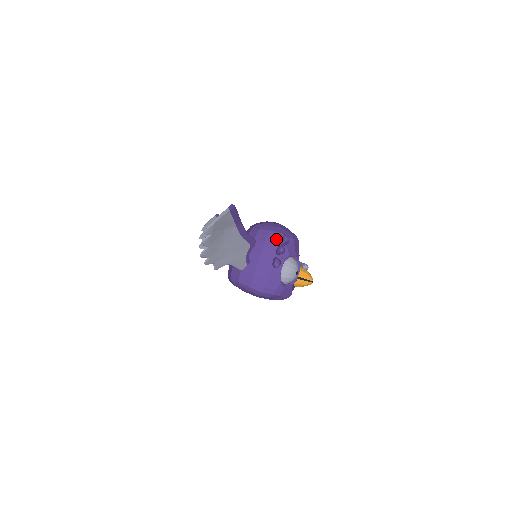
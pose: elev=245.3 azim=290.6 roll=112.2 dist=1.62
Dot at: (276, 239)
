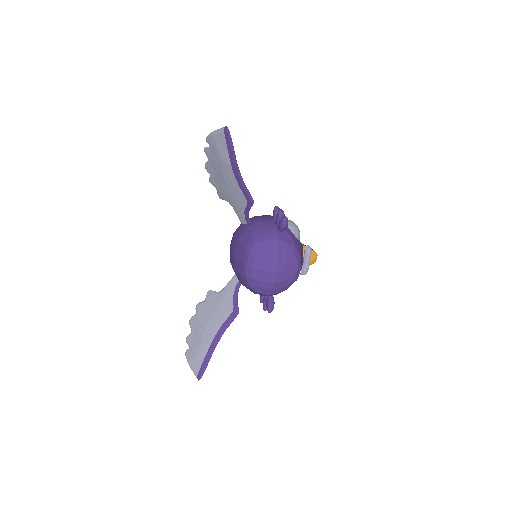
Dot at: occluded
